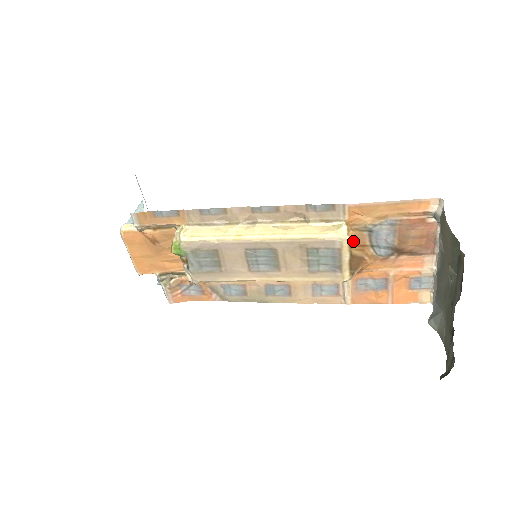
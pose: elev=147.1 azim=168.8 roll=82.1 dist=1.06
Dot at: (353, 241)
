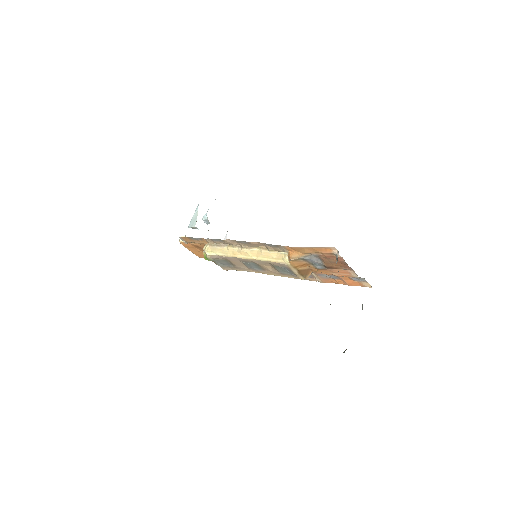
Dot at: (294, 265)
